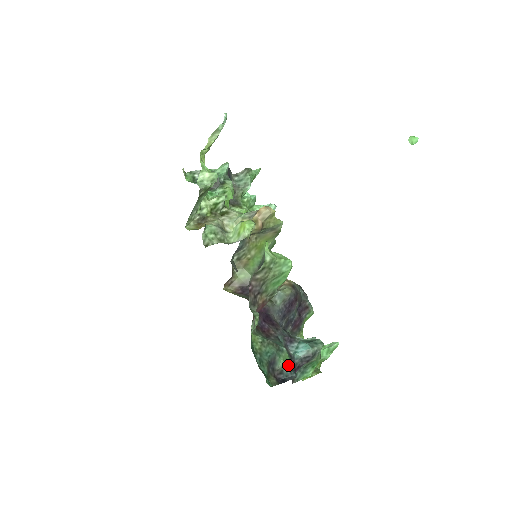
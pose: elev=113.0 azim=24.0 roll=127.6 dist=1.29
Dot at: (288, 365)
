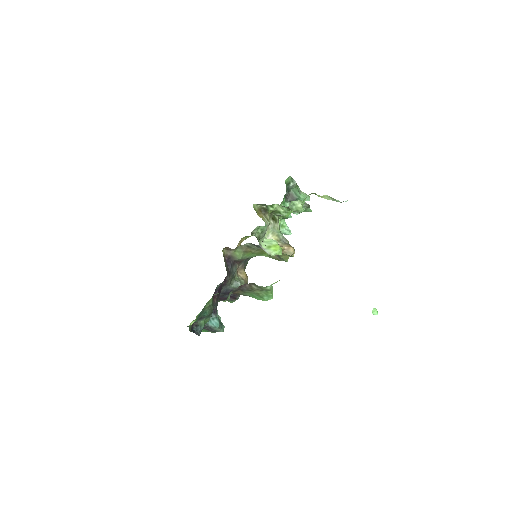
Dot at: (203, 326)
